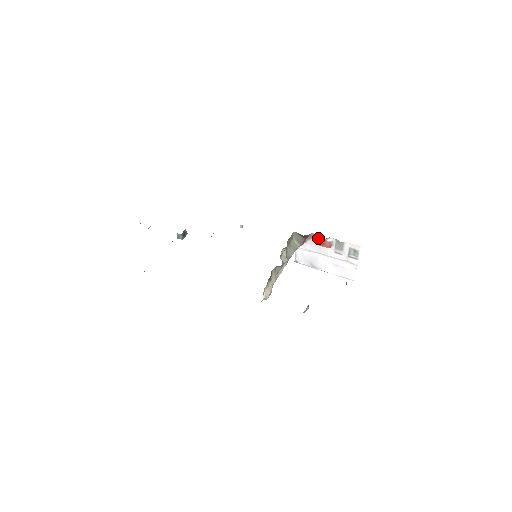
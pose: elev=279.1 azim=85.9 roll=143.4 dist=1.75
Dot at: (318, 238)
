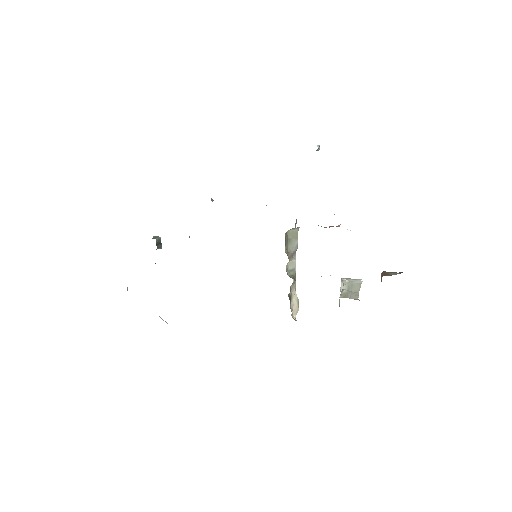
Dot at: occluded
